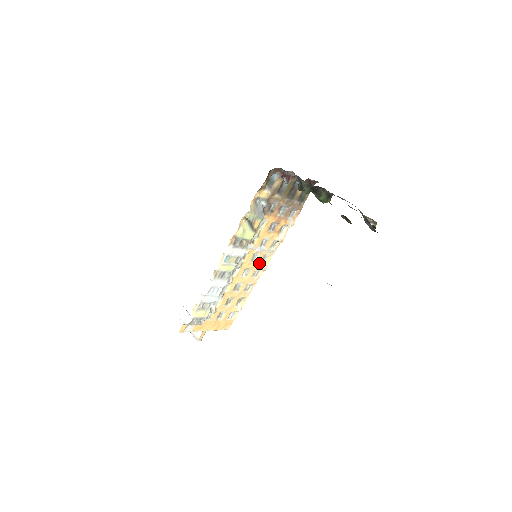
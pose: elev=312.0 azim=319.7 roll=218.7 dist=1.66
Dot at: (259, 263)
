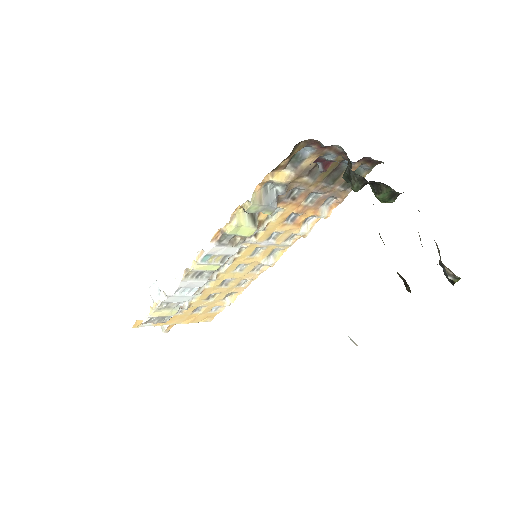
Dot at: (263, 258)
